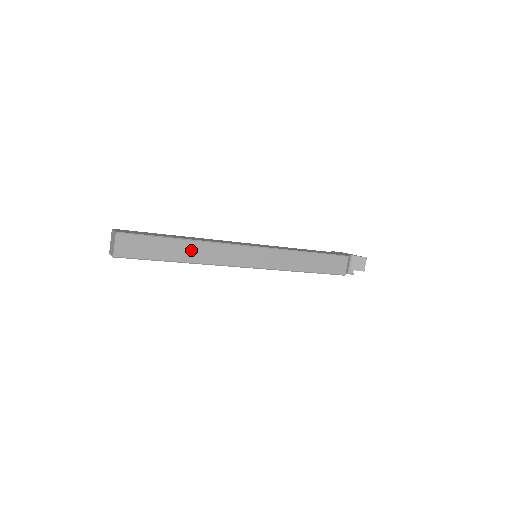
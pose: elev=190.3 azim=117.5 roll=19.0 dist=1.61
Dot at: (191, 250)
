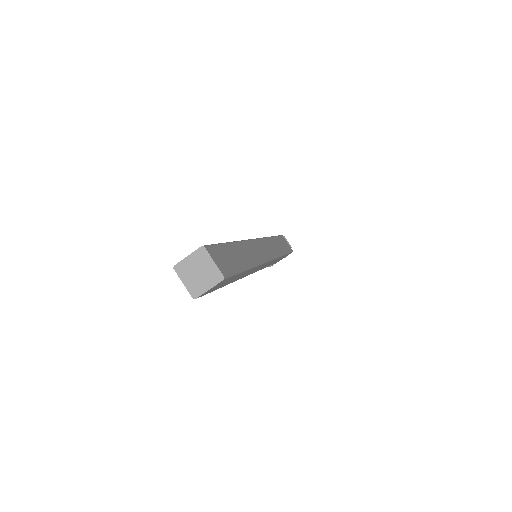
Dot at: (244, 252)
